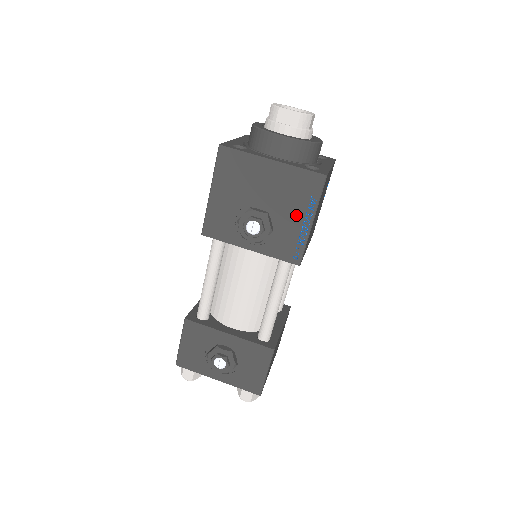
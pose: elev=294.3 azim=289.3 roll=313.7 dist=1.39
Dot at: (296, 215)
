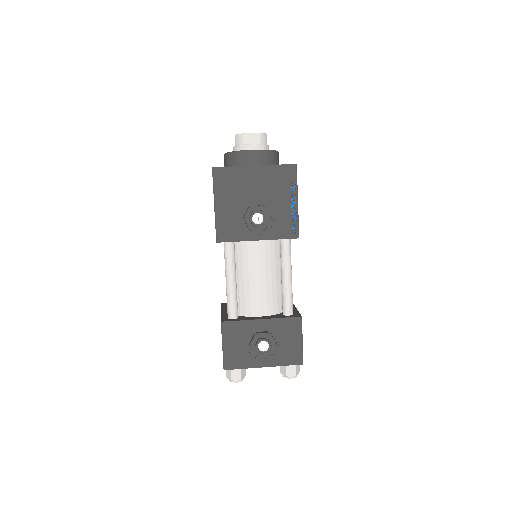
Dot at: (284, 200)
